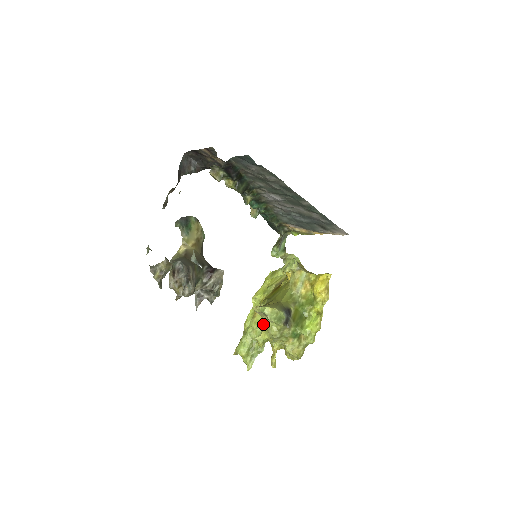
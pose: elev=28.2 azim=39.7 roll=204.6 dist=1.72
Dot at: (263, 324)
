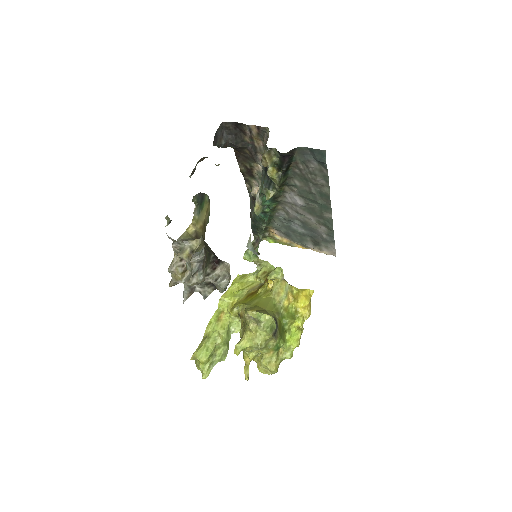
Dot at: (247, 331)
